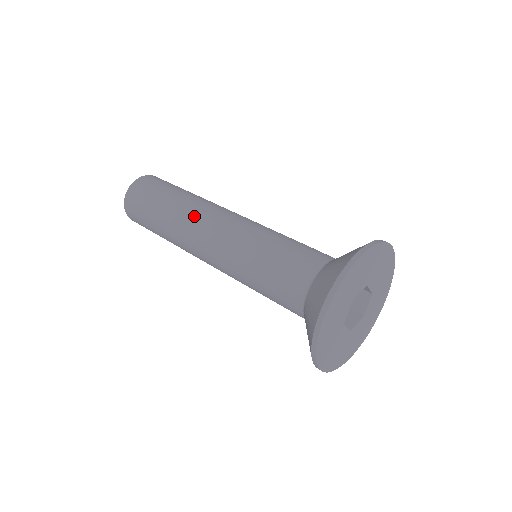
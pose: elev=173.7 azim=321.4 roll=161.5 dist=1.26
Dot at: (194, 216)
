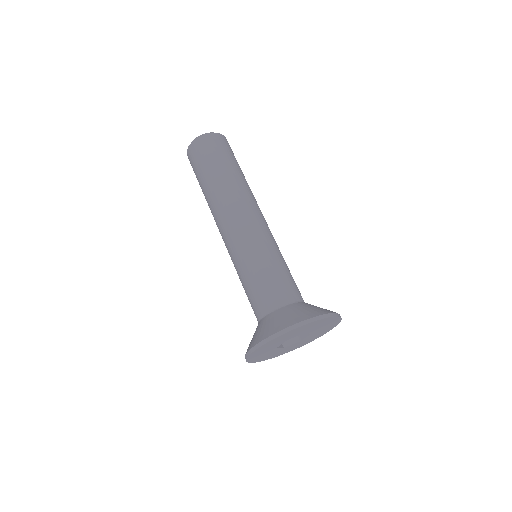
Dot at: (249, 197)
